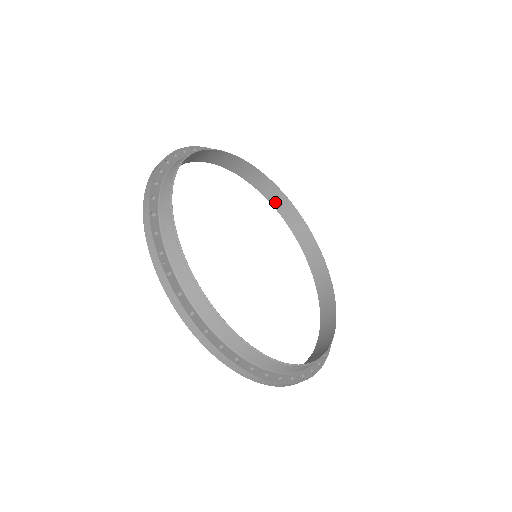
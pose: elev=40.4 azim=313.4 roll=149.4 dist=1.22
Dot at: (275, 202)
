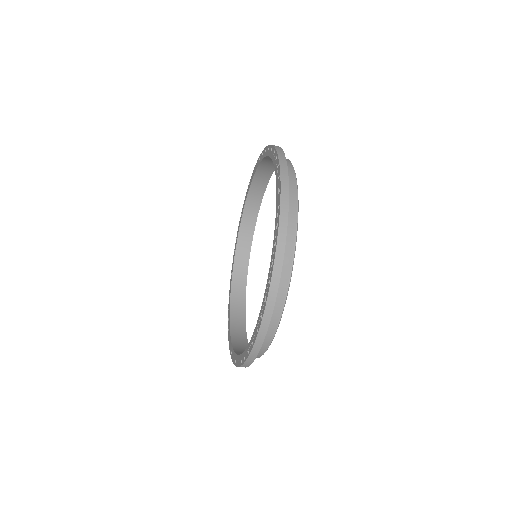
Dot at: (239, 251)
